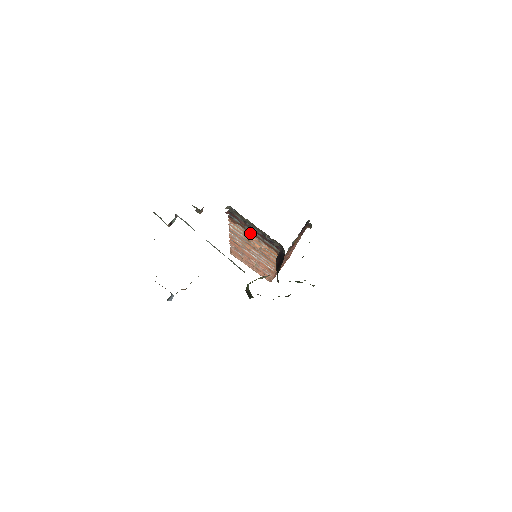
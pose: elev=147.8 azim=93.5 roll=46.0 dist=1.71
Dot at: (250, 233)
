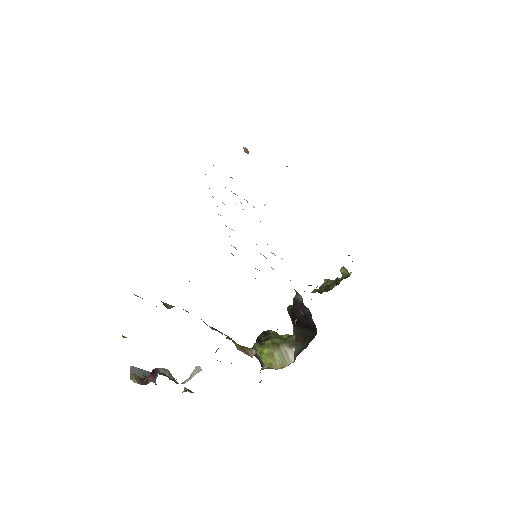
Dot at: occluded
